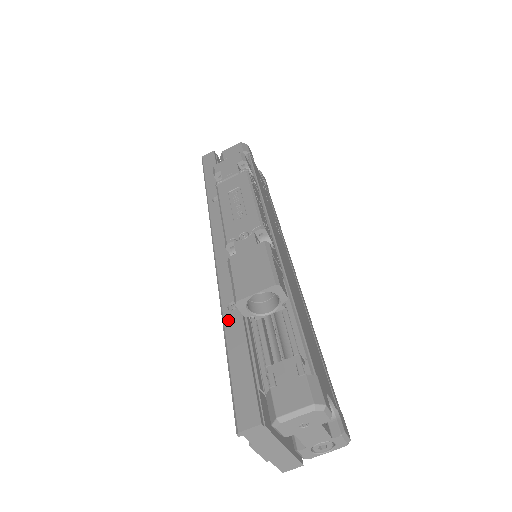
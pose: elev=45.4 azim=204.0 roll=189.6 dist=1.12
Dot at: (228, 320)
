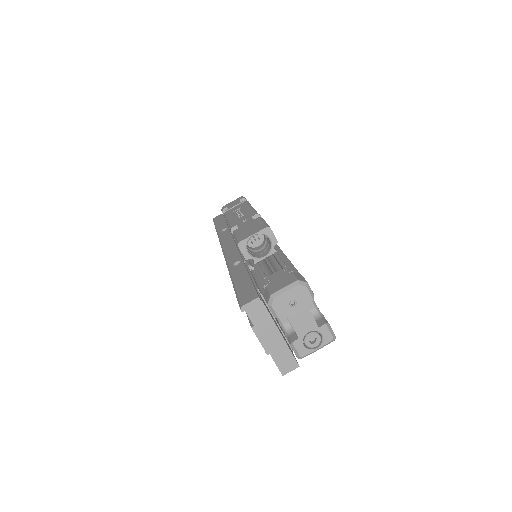
Dot at: (233, 269)
